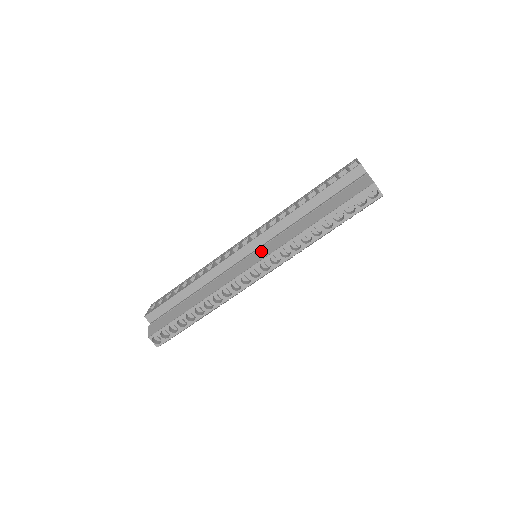
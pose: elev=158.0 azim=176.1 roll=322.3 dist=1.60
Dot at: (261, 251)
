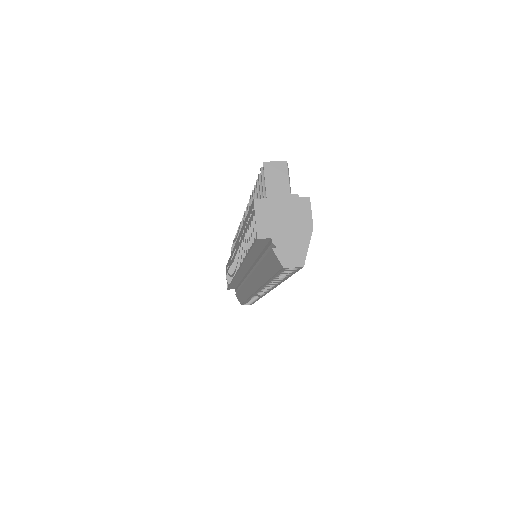
Dot at: (252, 281)
